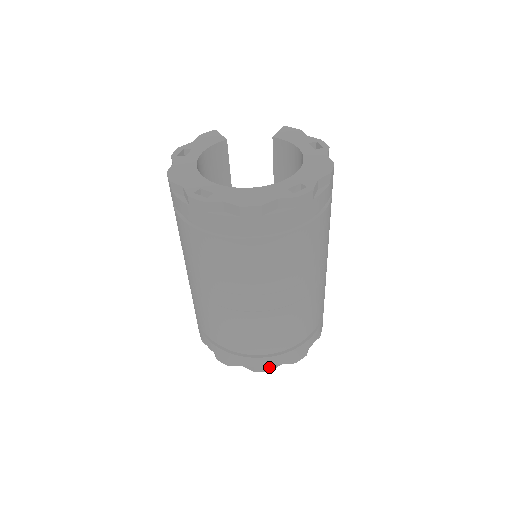
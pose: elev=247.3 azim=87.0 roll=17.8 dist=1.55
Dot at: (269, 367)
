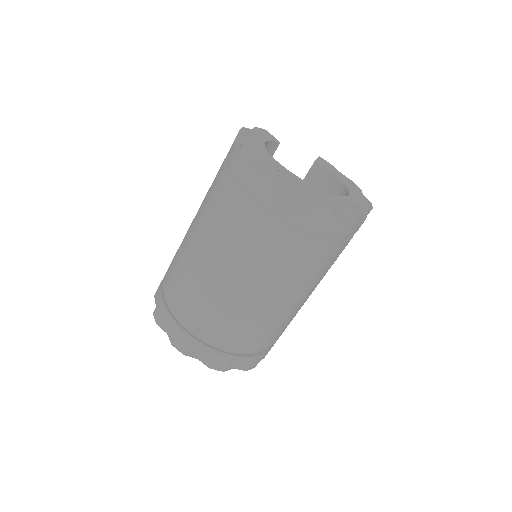
Dot at: (226, 367)
